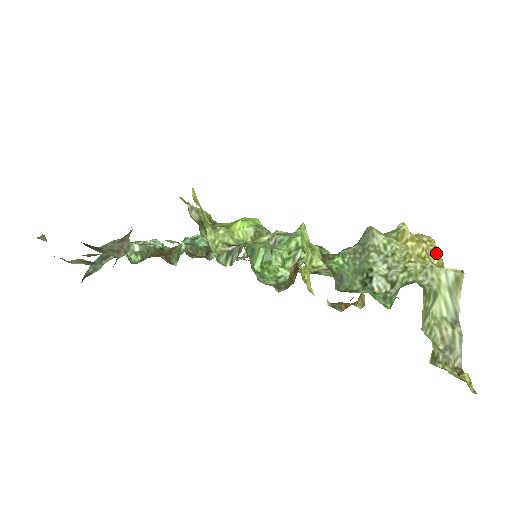
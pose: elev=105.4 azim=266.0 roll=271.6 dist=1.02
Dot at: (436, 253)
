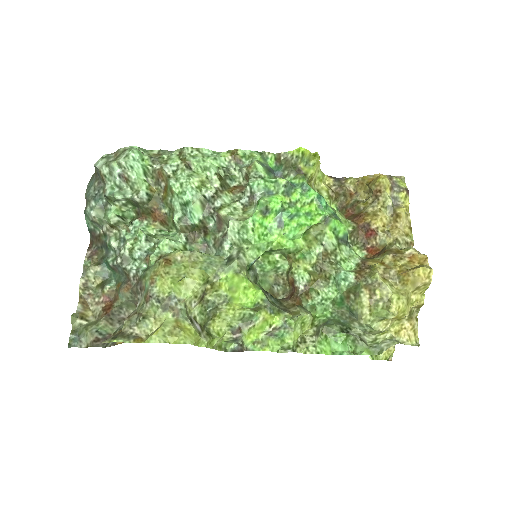
Dot at: occluded
